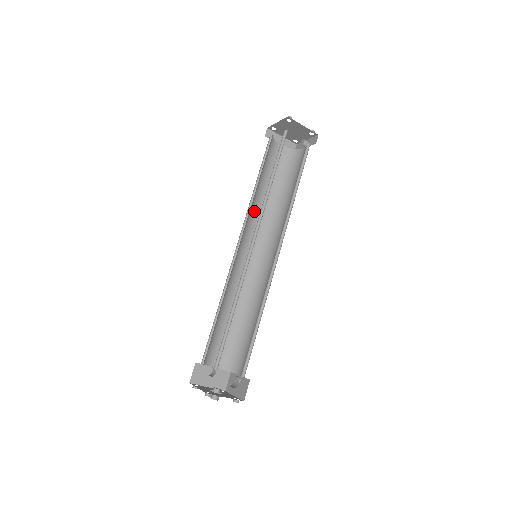
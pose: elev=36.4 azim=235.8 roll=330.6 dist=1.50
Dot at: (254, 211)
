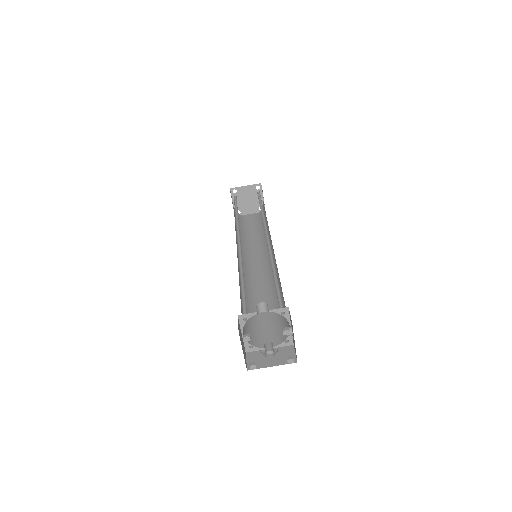
Dot at: (248, 249)
